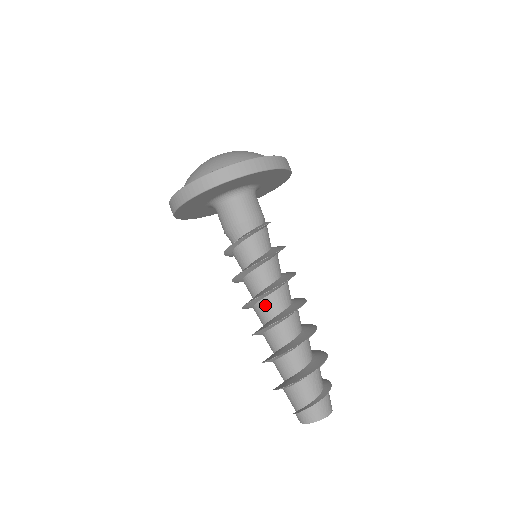
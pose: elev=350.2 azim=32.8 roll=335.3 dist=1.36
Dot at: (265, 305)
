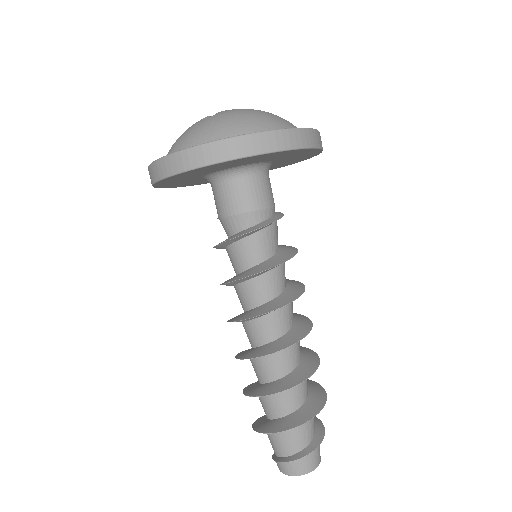
Dot at: (260, 326)
